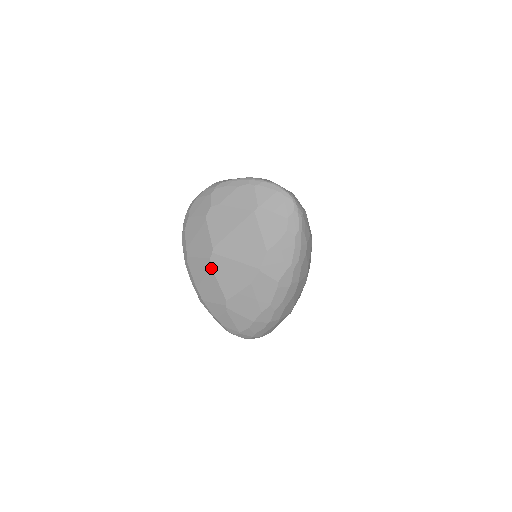
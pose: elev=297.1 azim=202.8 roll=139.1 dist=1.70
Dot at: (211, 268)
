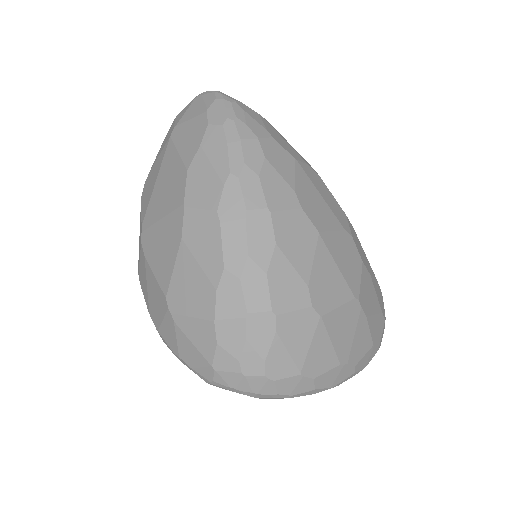
Dot at: (144, 257)
